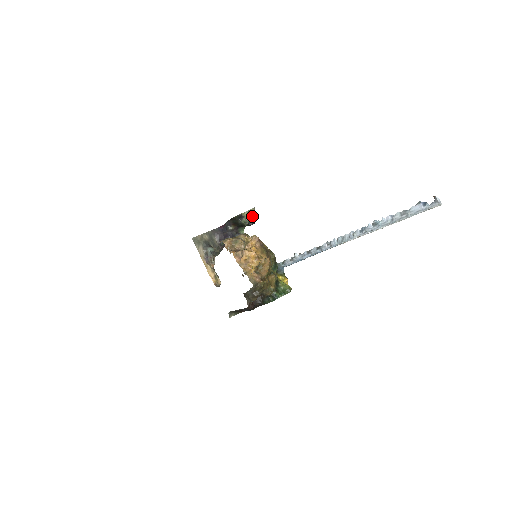
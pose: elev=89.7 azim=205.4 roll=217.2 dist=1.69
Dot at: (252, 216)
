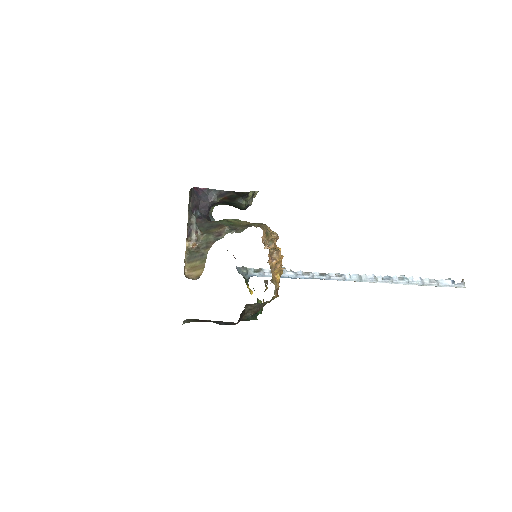
Dot at: occluded
